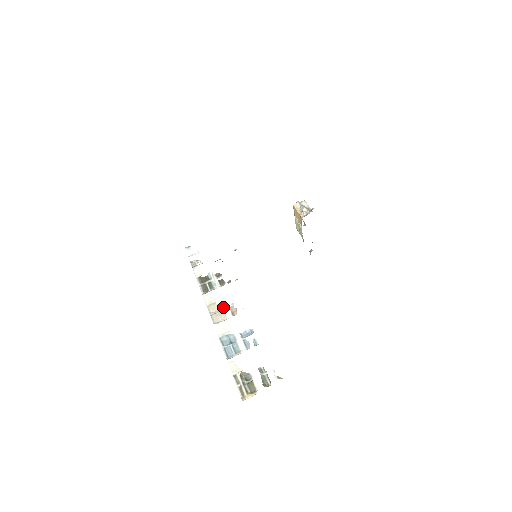
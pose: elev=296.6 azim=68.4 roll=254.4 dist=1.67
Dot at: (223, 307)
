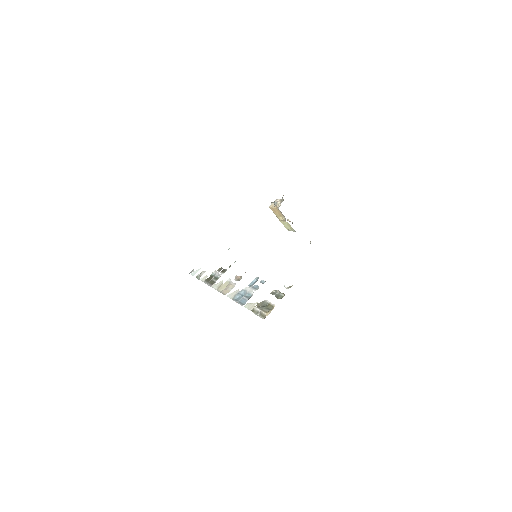
Dot at: (229, 282)
